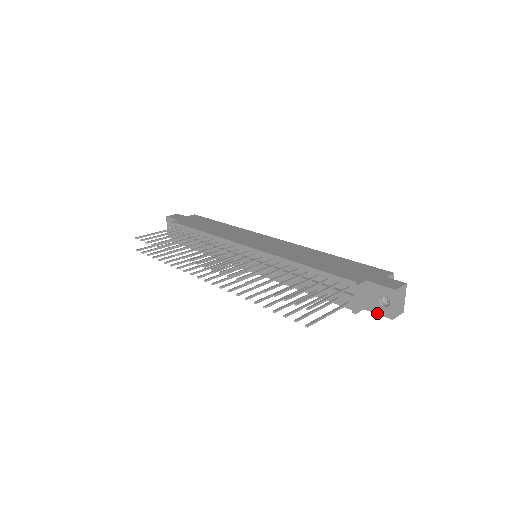
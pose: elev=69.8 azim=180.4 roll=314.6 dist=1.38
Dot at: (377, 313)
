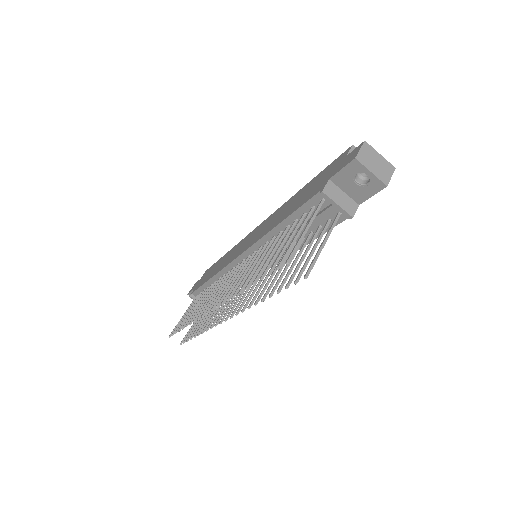
Dot at: (370, 196)
